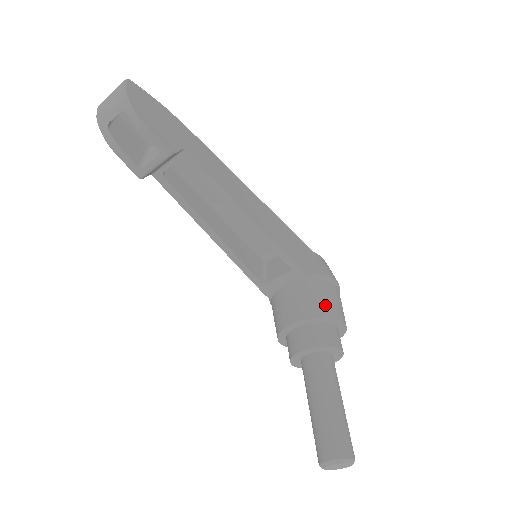
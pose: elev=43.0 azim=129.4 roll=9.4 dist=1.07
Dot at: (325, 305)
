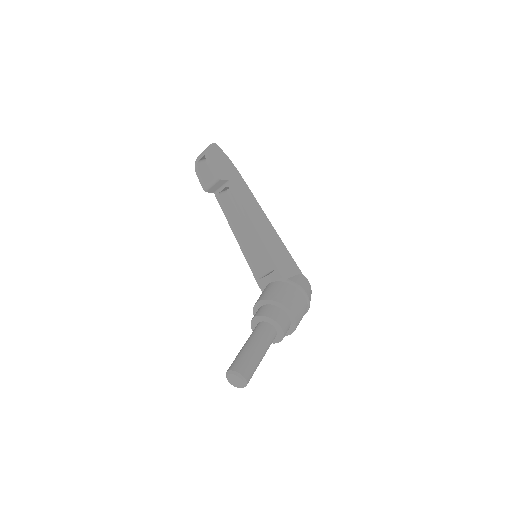
Dot at: (283, 297)
